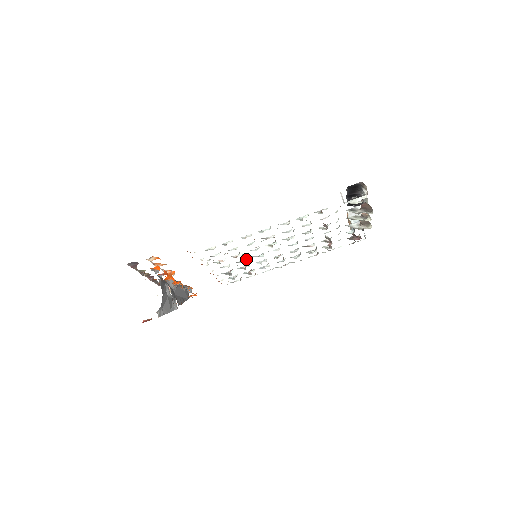
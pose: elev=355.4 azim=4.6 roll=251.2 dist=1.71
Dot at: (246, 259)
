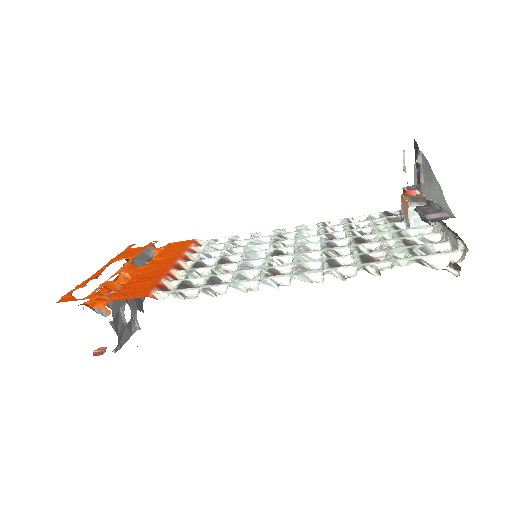
Dot at: (240, 257)
